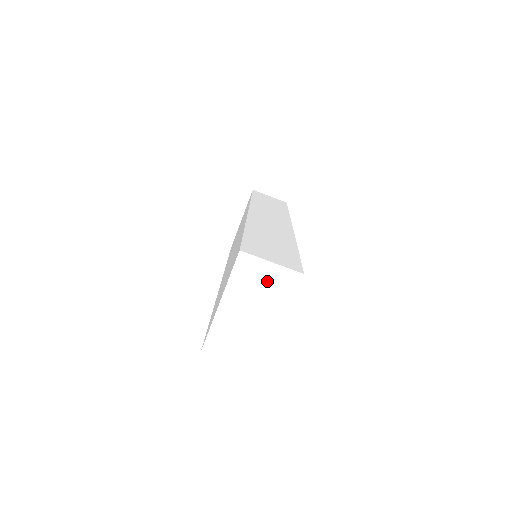
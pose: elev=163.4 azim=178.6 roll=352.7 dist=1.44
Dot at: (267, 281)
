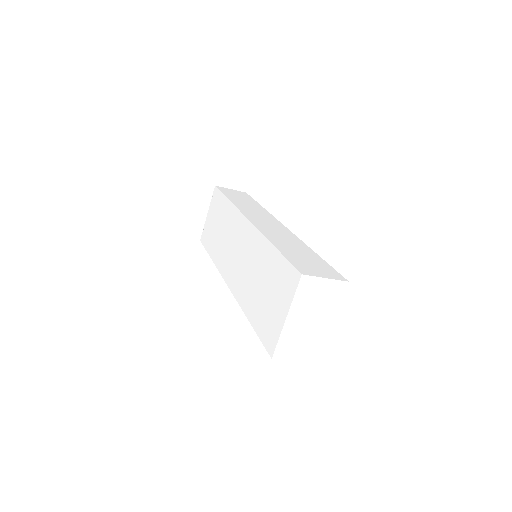
Dot at: (322, 293)
